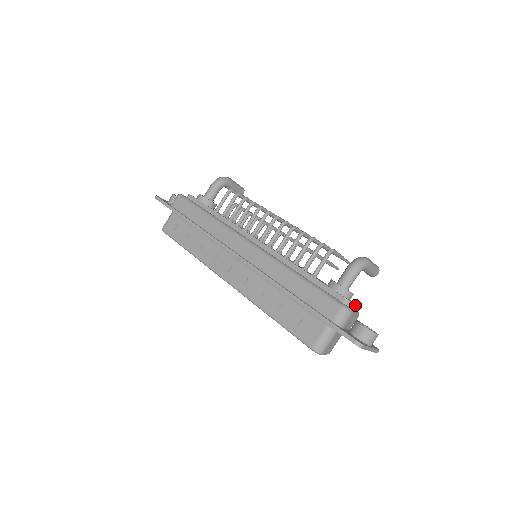
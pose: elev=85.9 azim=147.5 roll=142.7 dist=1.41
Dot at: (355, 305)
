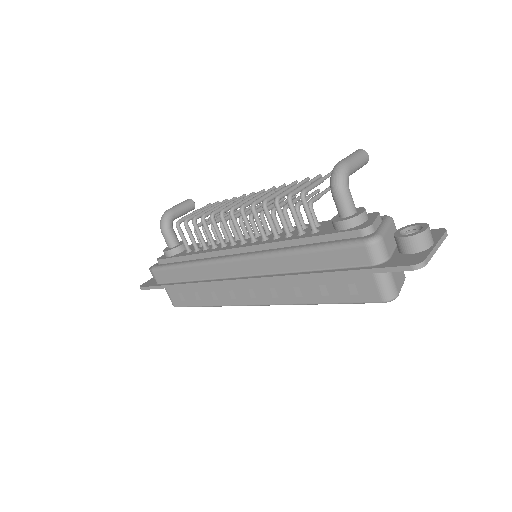
Dot at: (378, 217)
